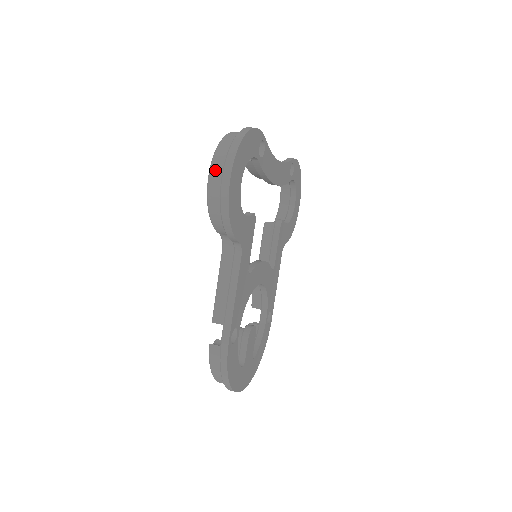
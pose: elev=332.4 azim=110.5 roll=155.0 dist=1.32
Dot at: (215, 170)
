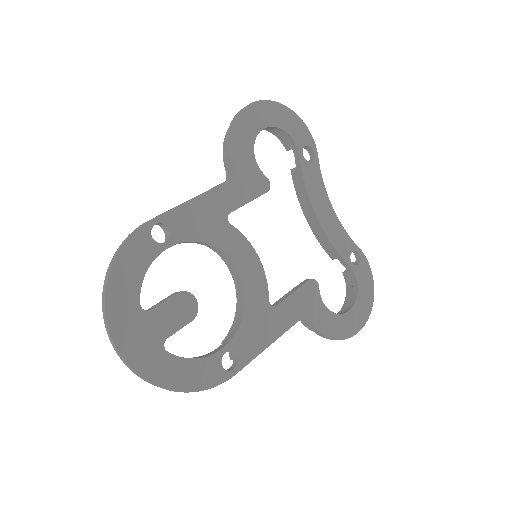
Dot at: occluded
